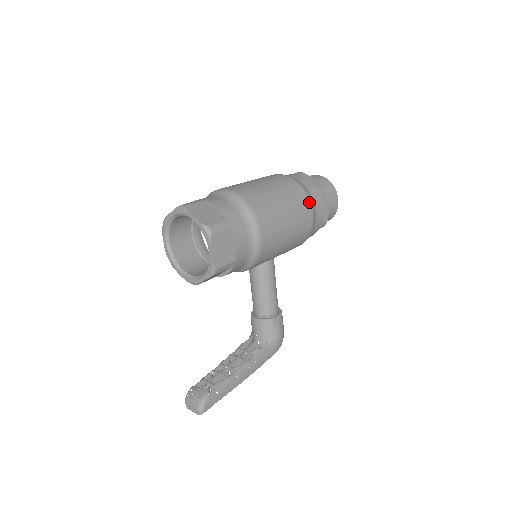
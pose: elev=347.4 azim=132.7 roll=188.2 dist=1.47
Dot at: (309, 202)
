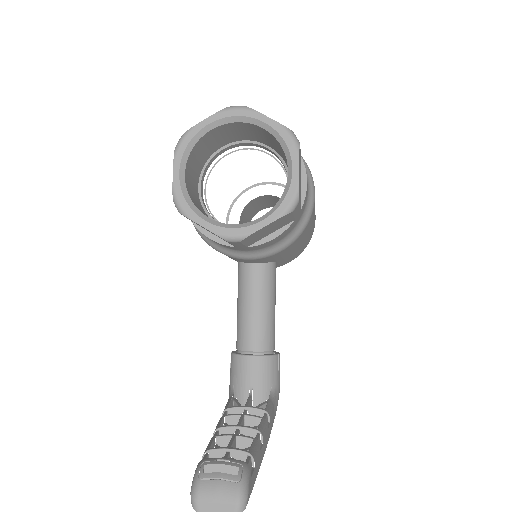
Dot at: occluded
